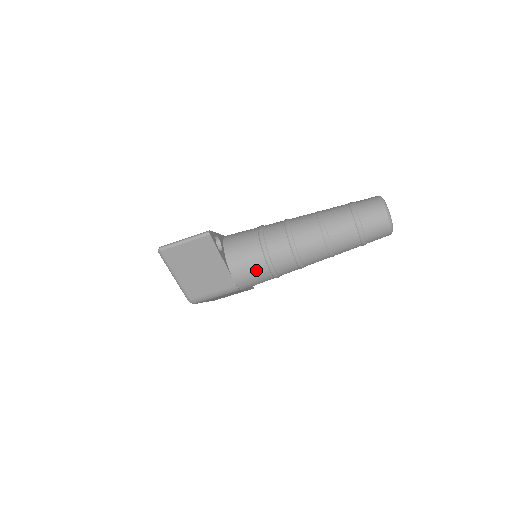
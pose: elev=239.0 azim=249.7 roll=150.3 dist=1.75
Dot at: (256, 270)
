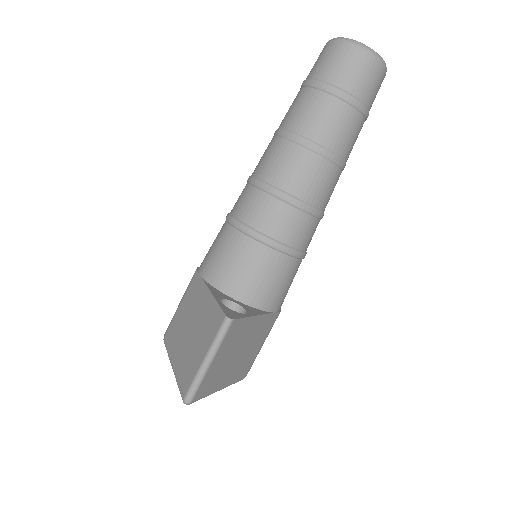
Dot at: (290, 277)
